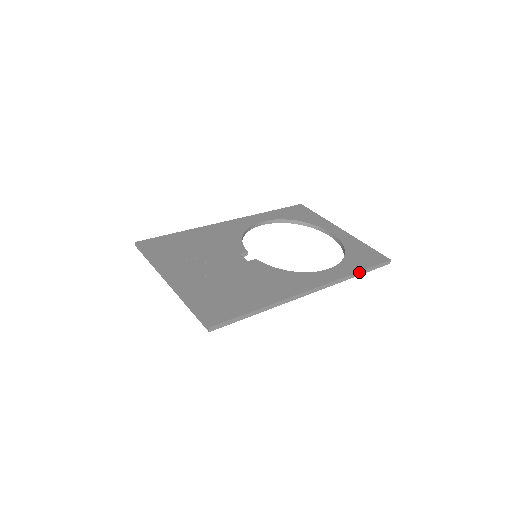
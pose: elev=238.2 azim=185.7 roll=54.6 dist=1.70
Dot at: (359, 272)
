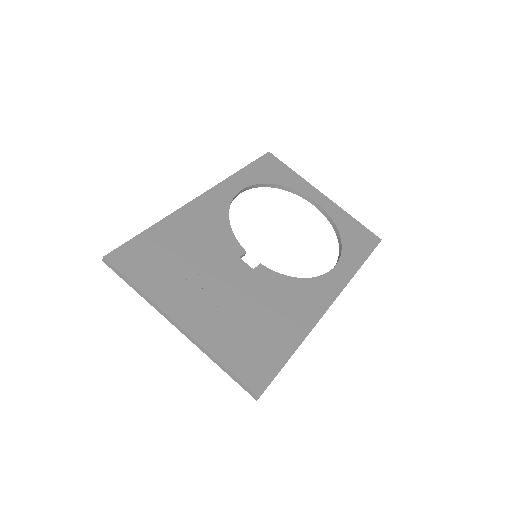
Dot at: occluded
